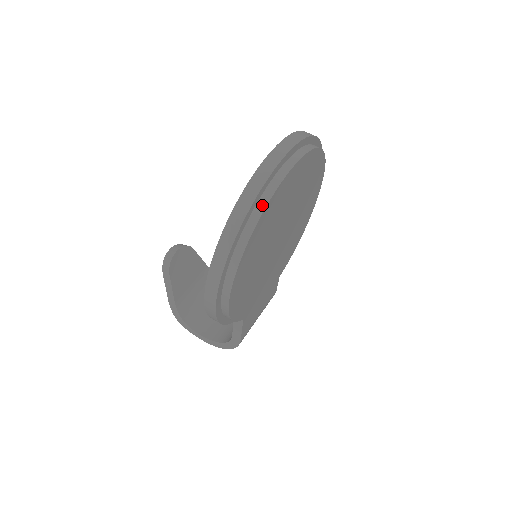
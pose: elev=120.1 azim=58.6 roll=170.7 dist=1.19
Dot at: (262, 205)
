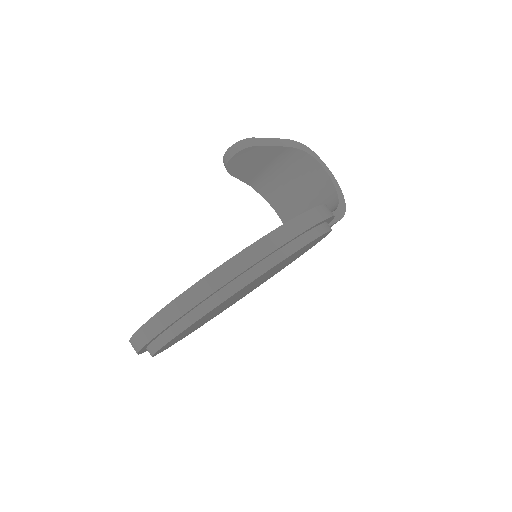
Dot at: (150, 352)
